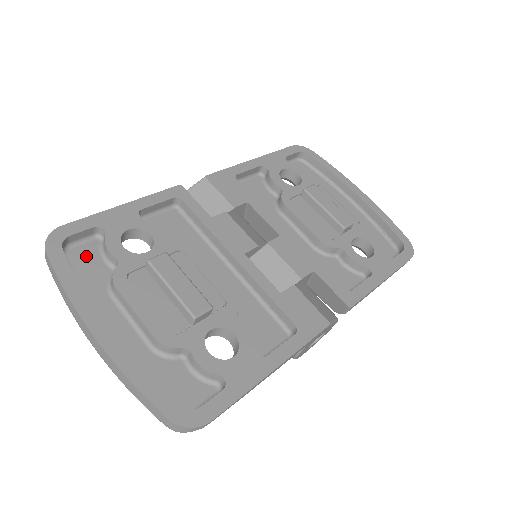
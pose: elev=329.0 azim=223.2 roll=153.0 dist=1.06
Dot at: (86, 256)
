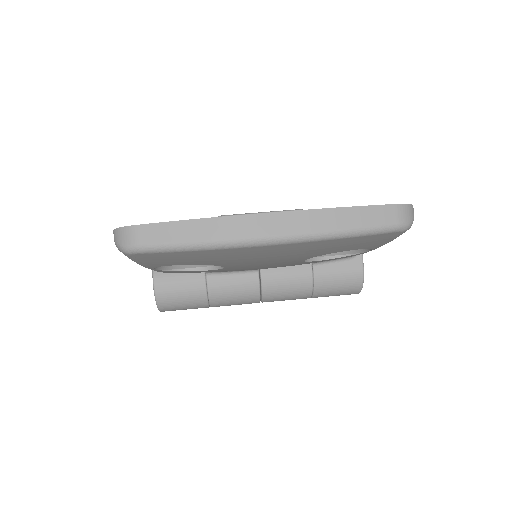
Dot at: occluded
